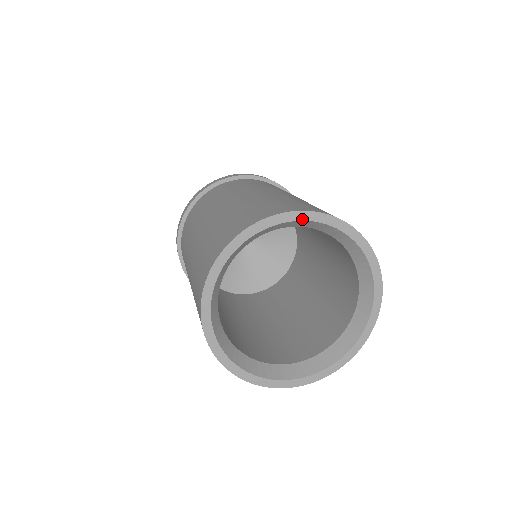
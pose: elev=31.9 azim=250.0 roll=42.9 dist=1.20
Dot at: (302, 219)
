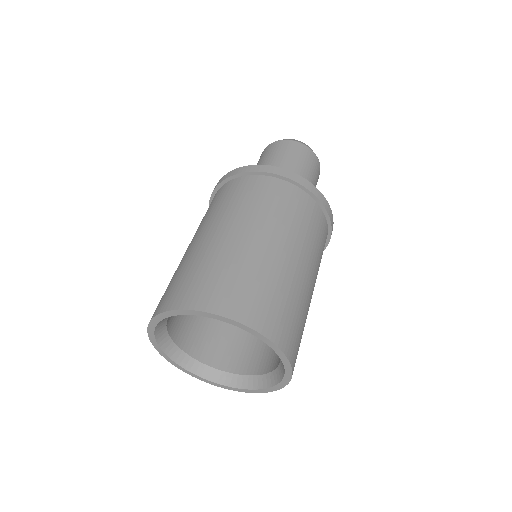
Dot at: (182, 314)
